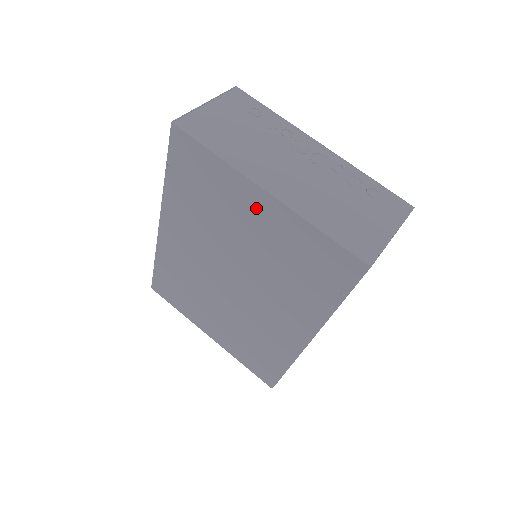
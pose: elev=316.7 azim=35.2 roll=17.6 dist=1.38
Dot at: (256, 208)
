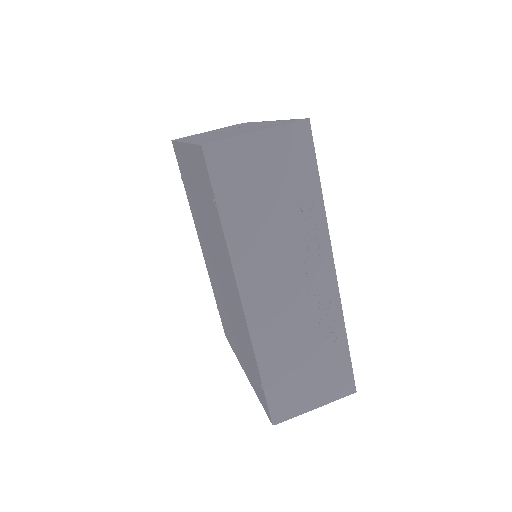
Dot at: (189, 165)
